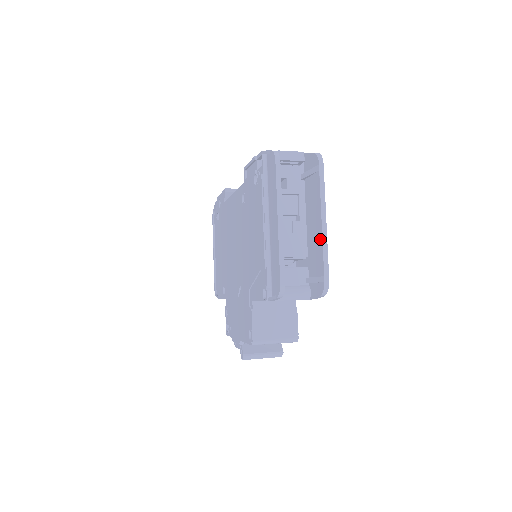
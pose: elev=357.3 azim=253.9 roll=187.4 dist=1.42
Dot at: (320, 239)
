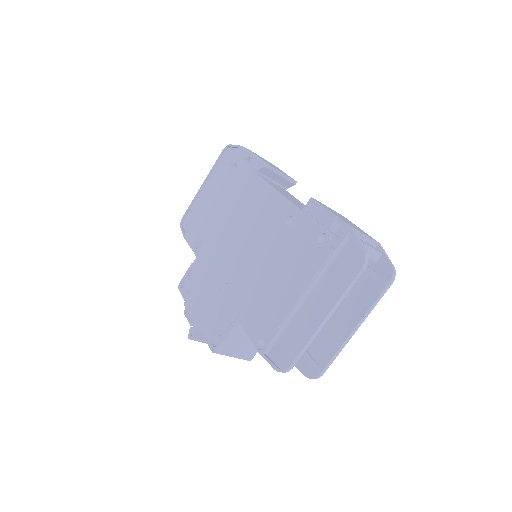
Dot at: (341, 339)
